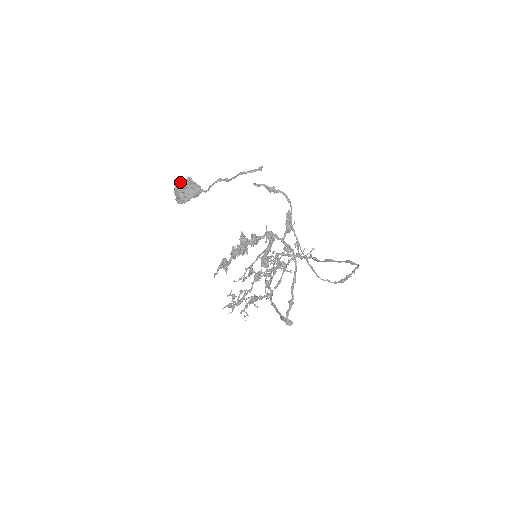
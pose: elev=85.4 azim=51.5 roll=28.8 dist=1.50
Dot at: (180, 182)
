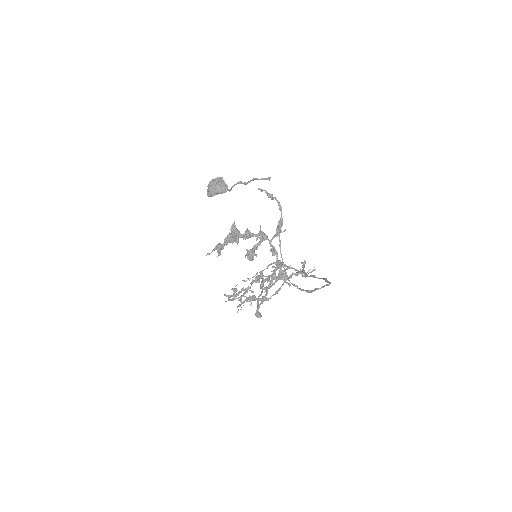
Dot at: occluded
